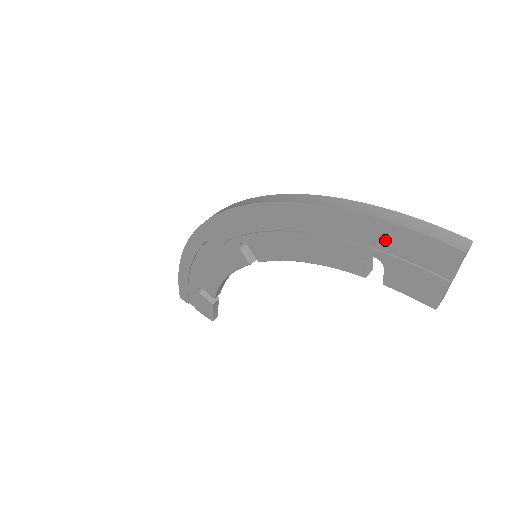
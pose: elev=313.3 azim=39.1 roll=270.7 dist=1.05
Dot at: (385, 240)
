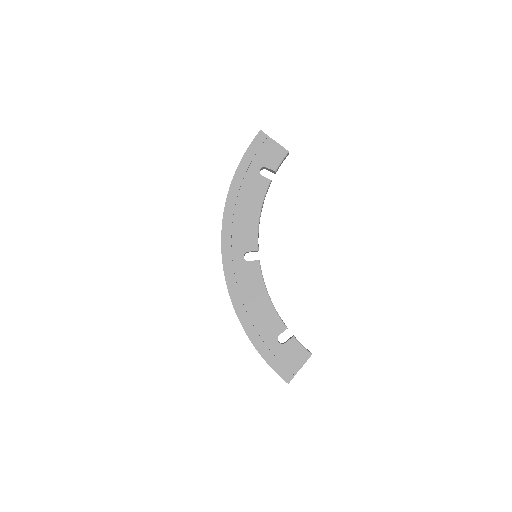
Dot at: (252, 160)
